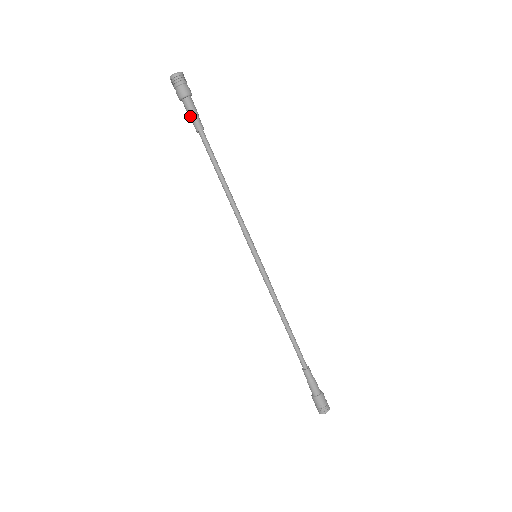
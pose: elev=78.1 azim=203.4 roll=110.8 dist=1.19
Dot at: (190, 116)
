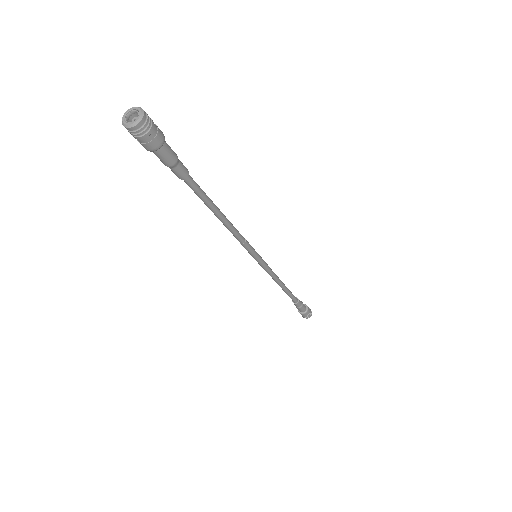
Dot at: (164, 163)
